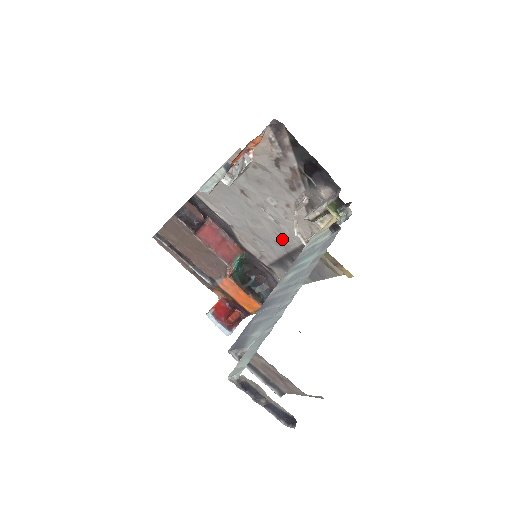
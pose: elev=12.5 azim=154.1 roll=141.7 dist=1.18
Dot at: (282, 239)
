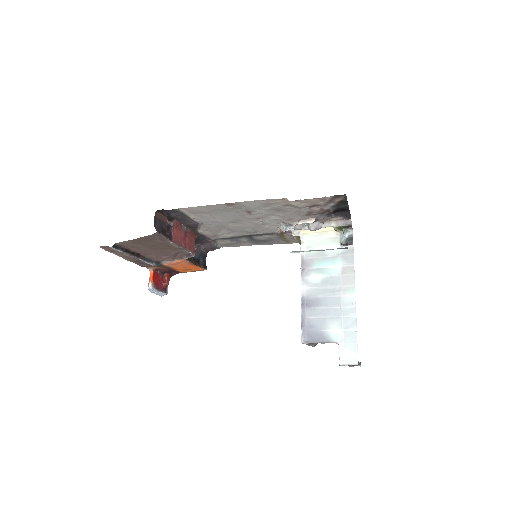
Dot at: (255, 230)
